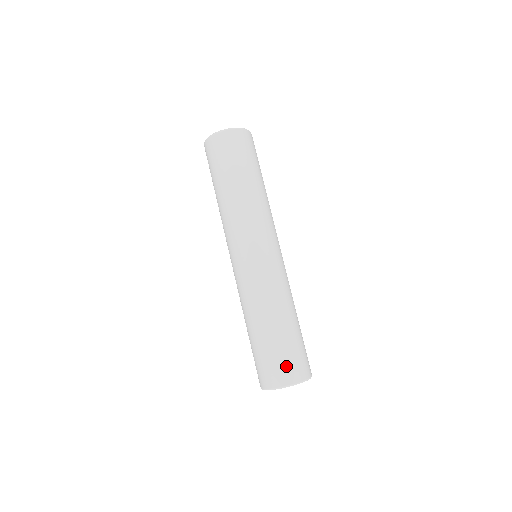
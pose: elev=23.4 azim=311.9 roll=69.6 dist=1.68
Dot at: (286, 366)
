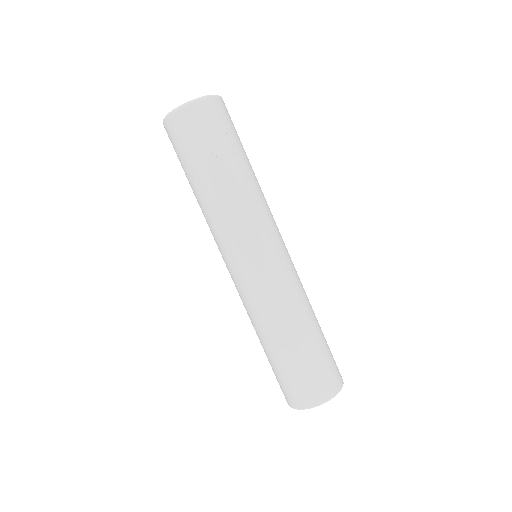
Dot at: (298, 389)
